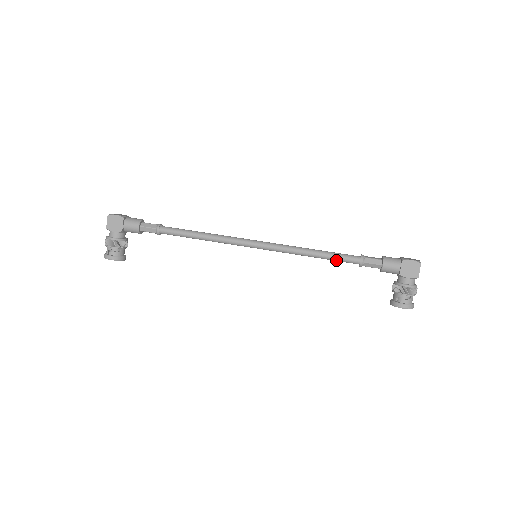
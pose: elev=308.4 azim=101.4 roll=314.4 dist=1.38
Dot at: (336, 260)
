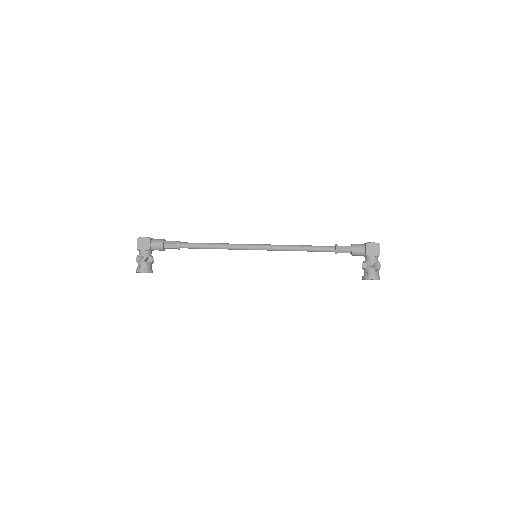
Dot at: (317, 251)
